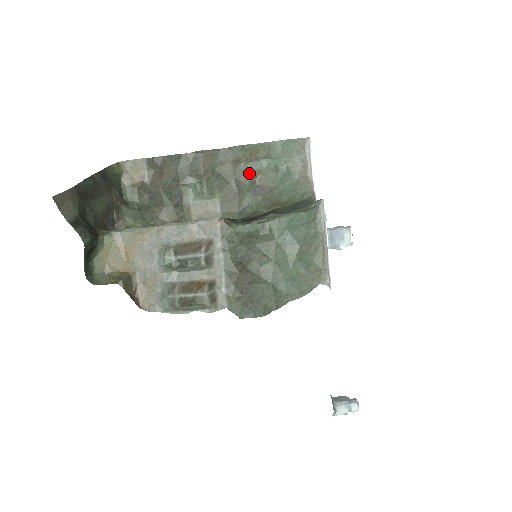
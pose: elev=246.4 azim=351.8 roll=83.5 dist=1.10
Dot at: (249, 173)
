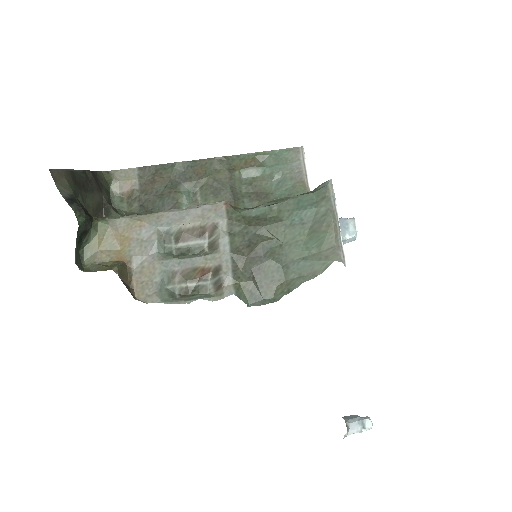
Dot at: (244, 181)
